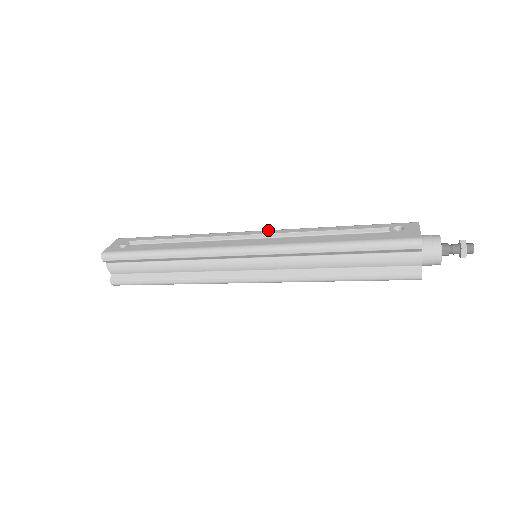
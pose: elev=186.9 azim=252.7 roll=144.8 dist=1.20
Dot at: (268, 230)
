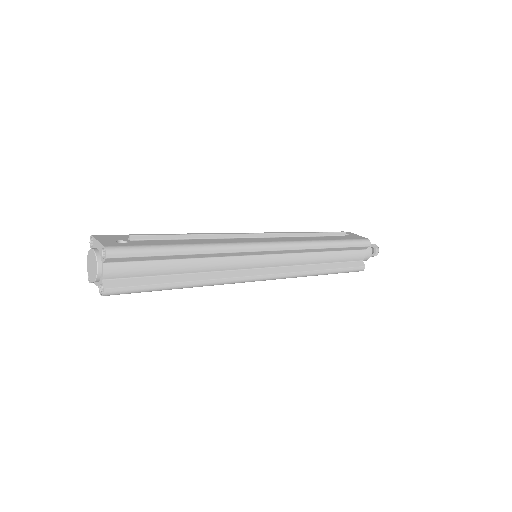
Dot at: occluded
